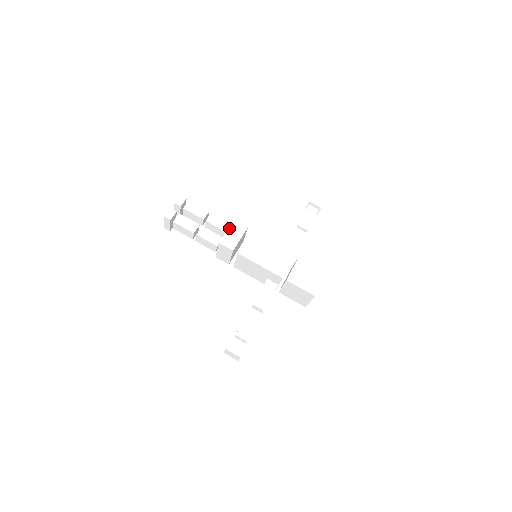
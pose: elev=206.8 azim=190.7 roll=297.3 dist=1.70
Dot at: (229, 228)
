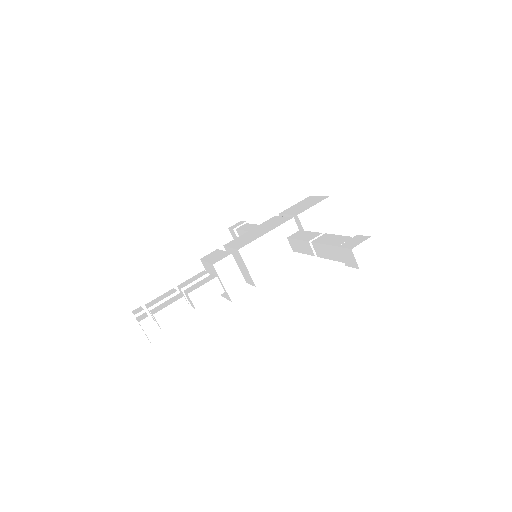
Dot at: (205, 261)
